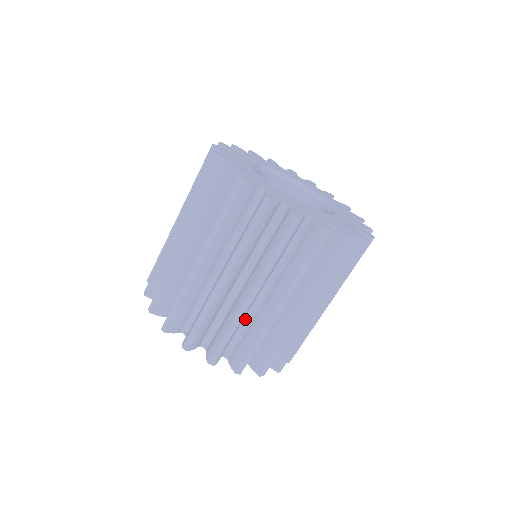
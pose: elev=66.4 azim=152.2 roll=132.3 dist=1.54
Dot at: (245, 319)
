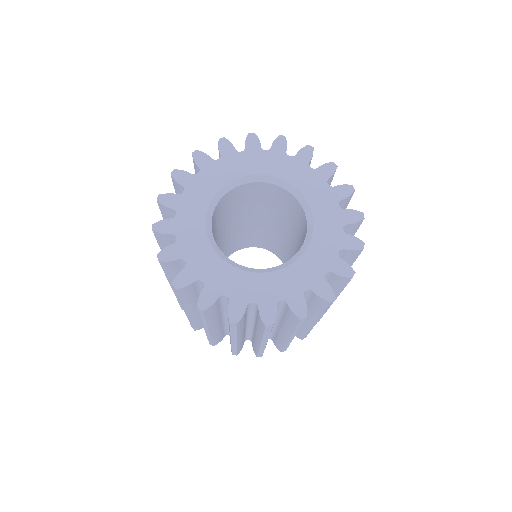
Dot at: occluded
